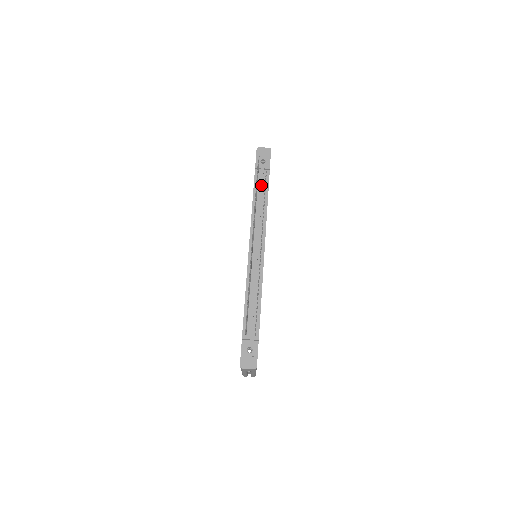
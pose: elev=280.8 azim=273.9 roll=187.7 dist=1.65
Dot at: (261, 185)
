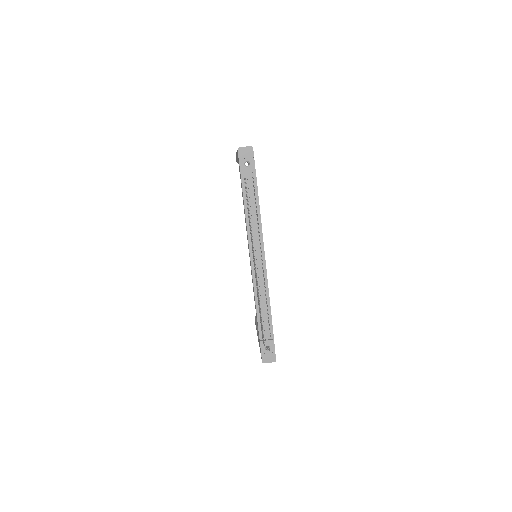
Dot at: (250, 195)
